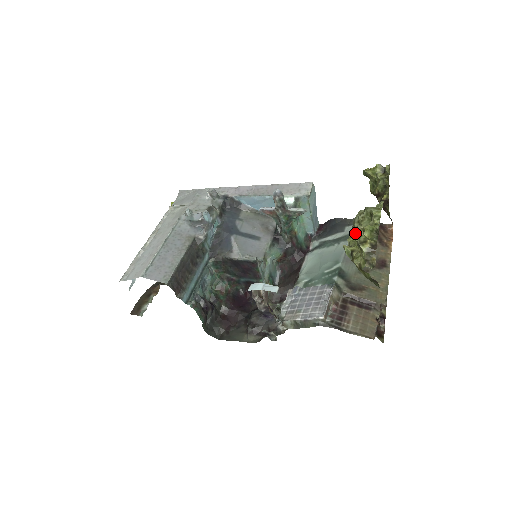
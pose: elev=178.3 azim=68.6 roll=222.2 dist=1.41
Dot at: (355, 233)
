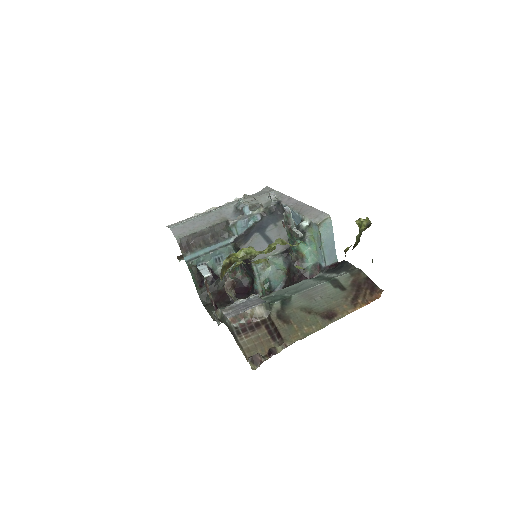
Dot at: occluded
